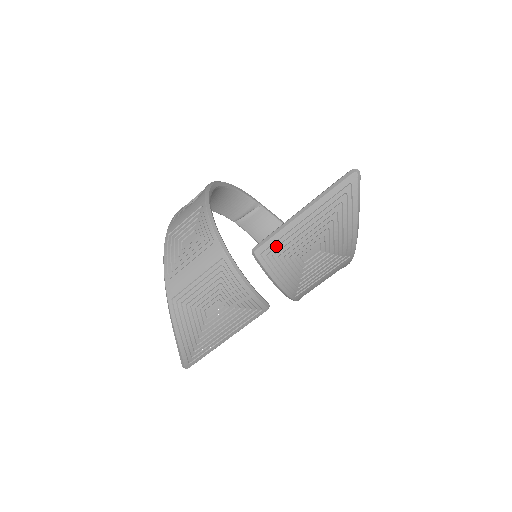
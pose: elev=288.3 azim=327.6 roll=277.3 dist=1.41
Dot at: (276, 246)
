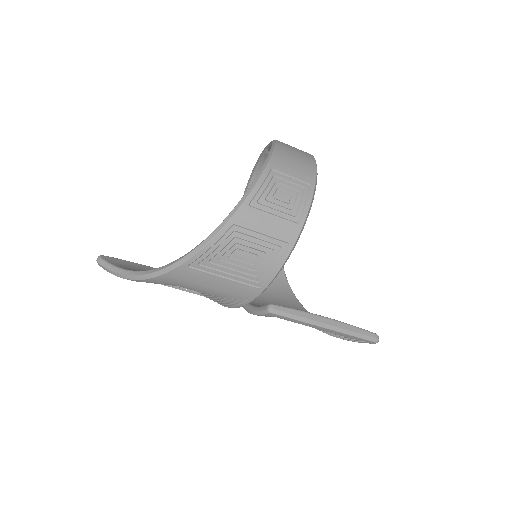
Dot at: (285, 319)
